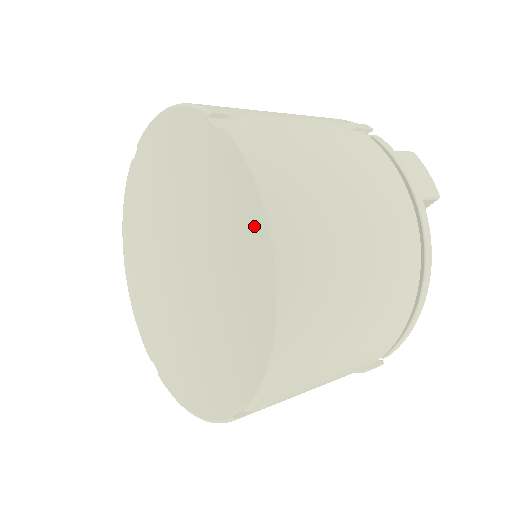
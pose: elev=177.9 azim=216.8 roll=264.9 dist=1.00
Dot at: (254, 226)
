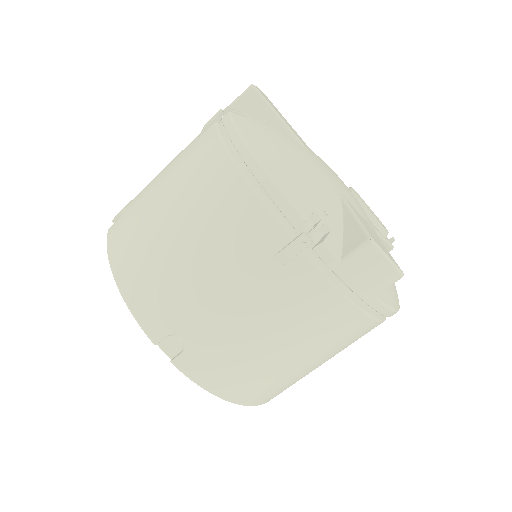
Dot at: occluded
